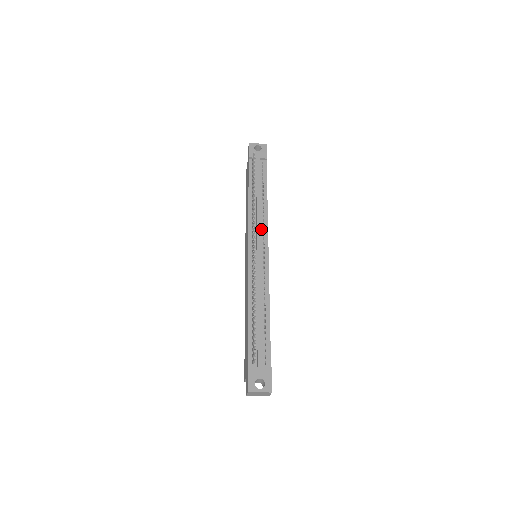
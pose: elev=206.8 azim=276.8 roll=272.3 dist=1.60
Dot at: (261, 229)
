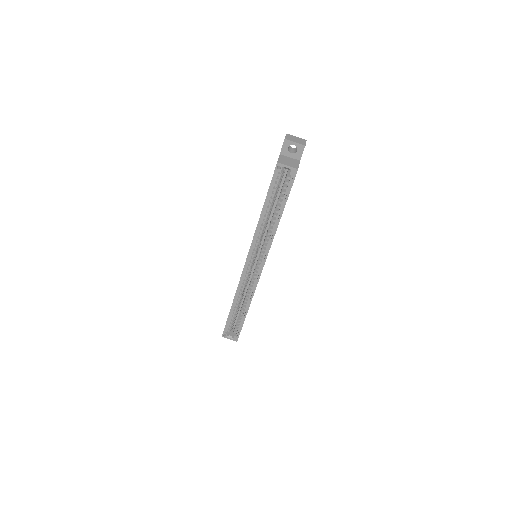
Dot at: occluded
